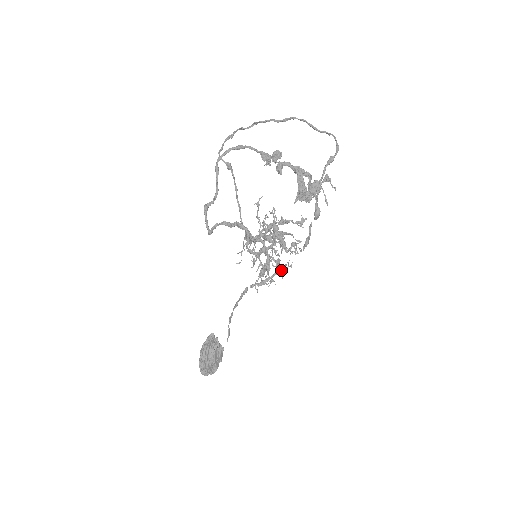
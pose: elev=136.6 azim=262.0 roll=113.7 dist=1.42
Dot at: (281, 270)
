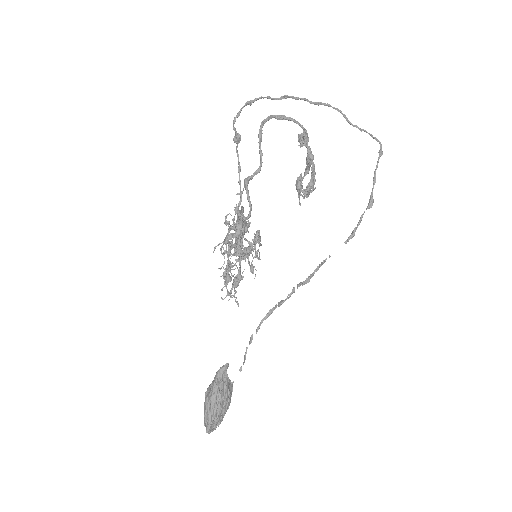
Dot at: (321, 265)
